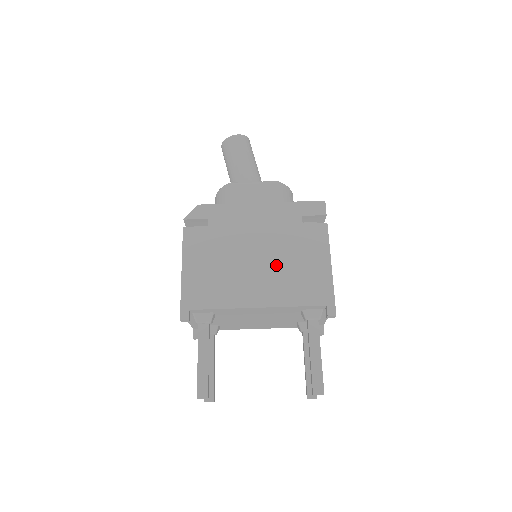
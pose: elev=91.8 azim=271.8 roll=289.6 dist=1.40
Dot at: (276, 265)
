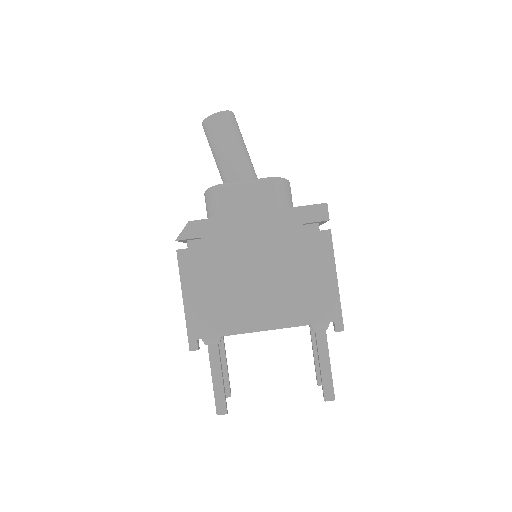
Dot at: (280, 283)
